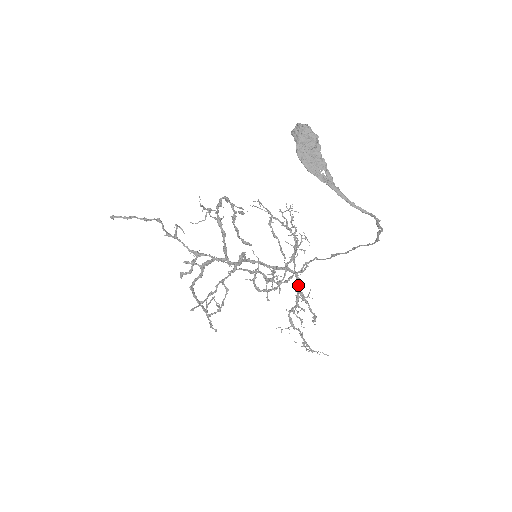
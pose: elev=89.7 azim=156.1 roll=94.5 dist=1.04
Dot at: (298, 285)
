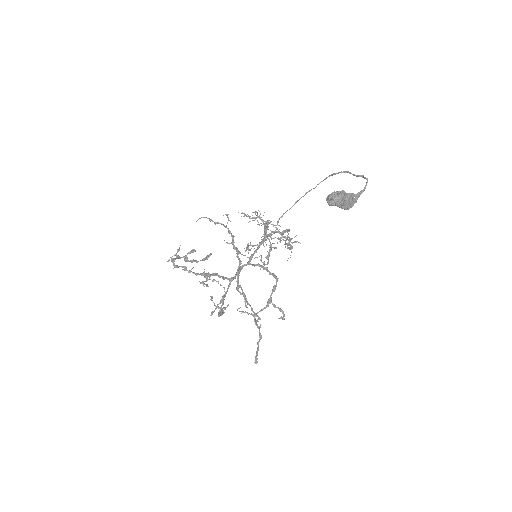
Dot at: (281, 234)
